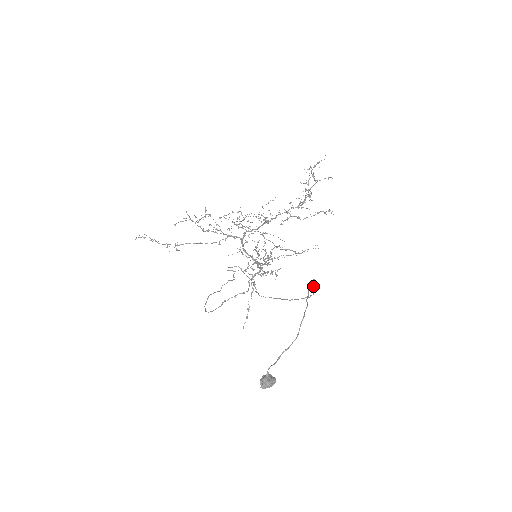
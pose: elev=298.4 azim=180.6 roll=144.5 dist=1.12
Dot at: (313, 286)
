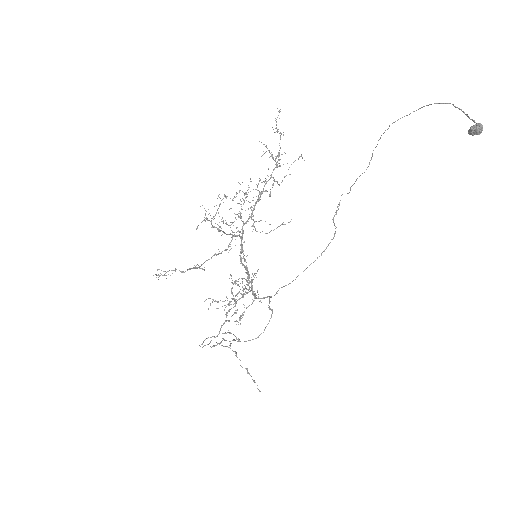
Dot at: (371, 158)
